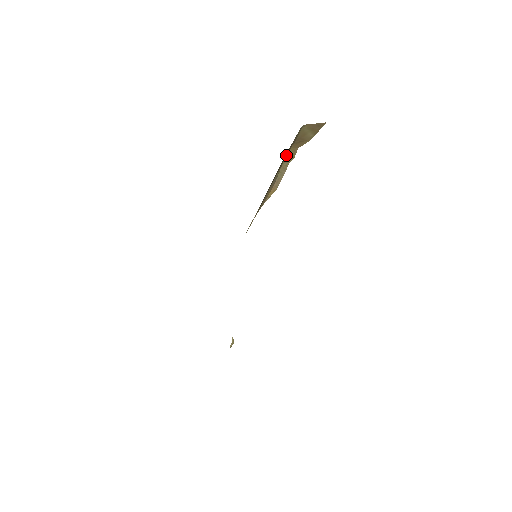
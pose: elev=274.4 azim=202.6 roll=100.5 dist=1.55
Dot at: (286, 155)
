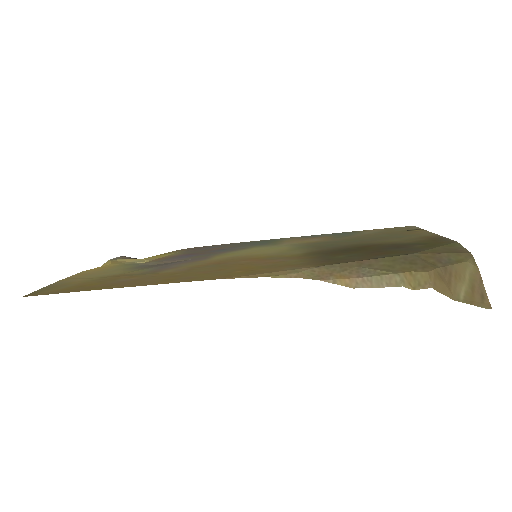
Dot at: (414, 264)
